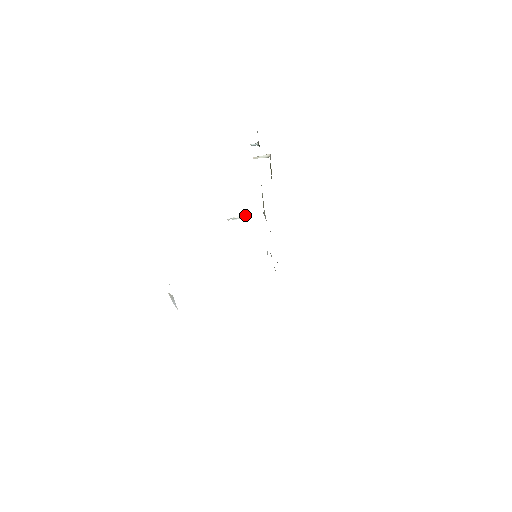
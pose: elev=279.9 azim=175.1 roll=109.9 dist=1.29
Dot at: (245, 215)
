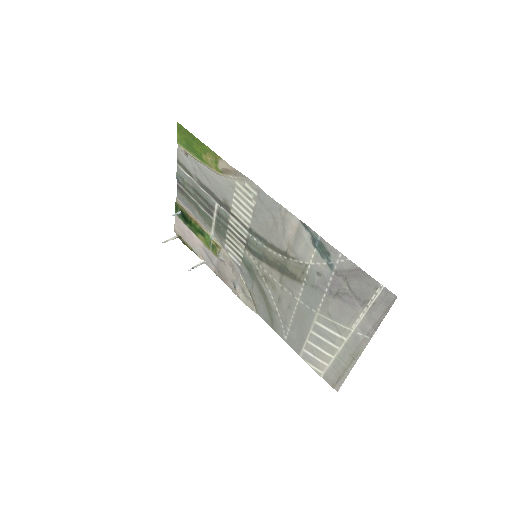
Dot at: (203, 261)
